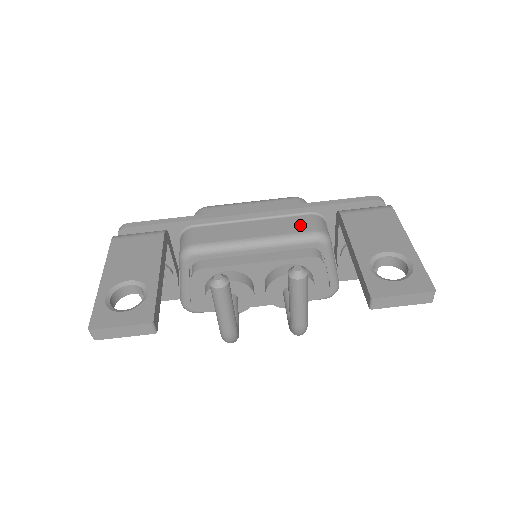
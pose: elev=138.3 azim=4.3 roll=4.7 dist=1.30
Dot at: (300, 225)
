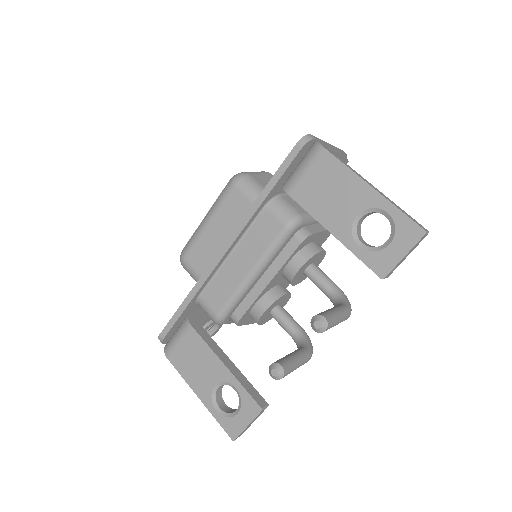
Dot at: (268, 229)
